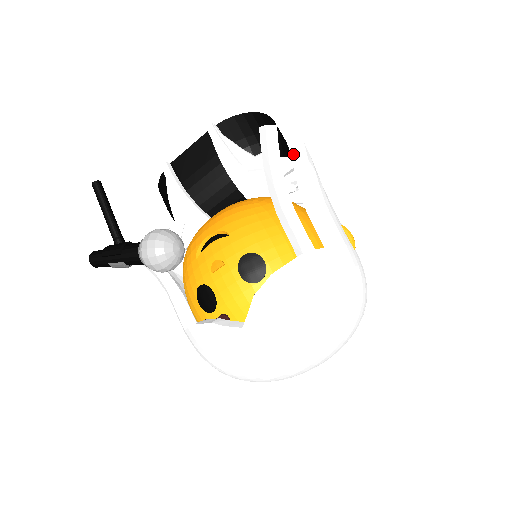
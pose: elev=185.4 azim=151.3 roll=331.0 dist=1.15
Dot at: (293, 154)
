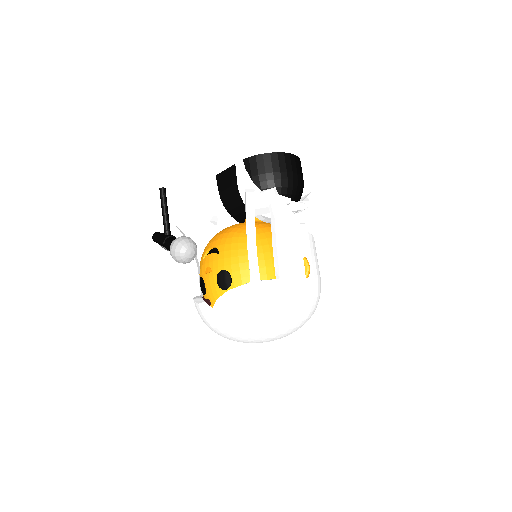
Dot at: (272, 207)
